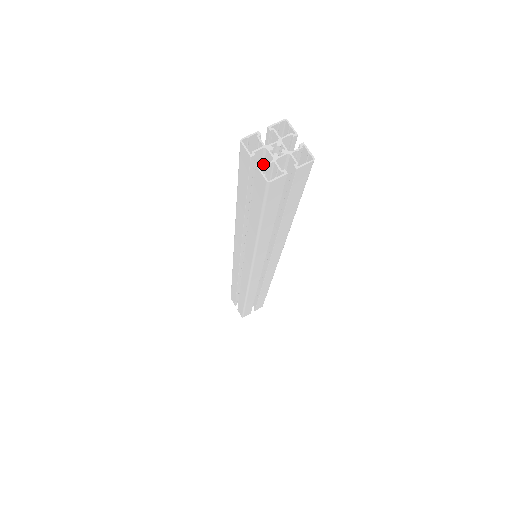
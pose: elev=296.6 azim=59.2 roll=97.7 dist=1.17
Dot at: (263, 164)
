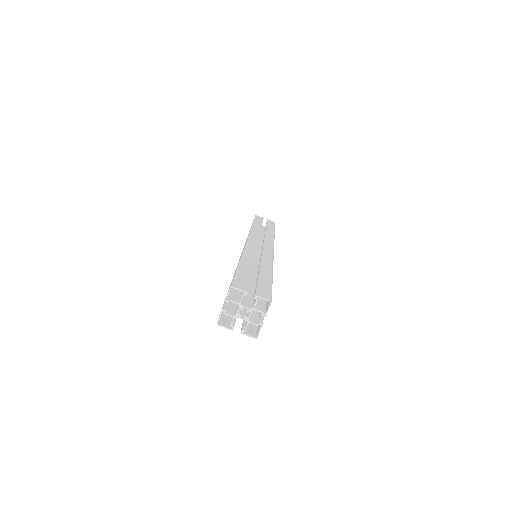
Dot at: occluded
